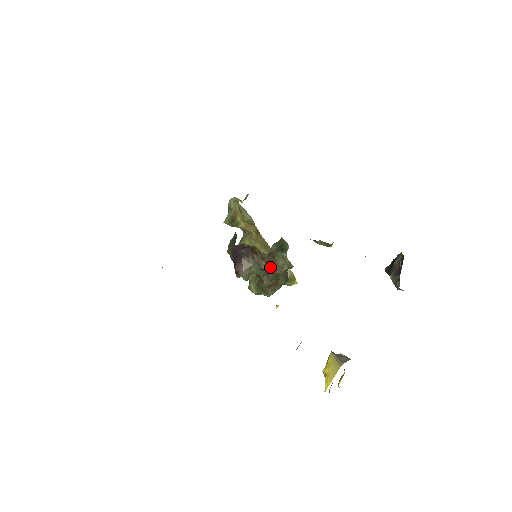
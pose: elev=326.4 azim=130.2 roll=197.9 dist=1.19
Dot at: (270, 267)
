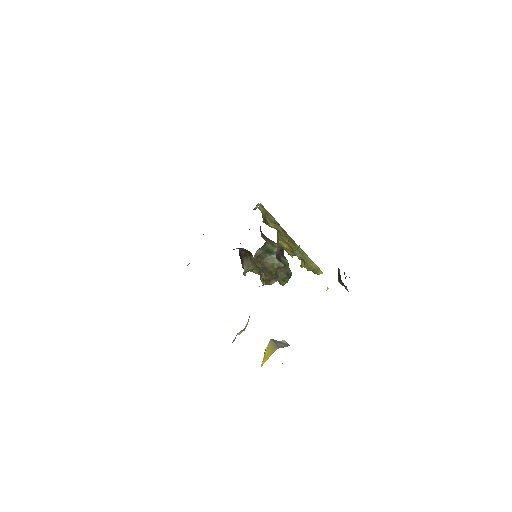
Dot at: (263, 266)
